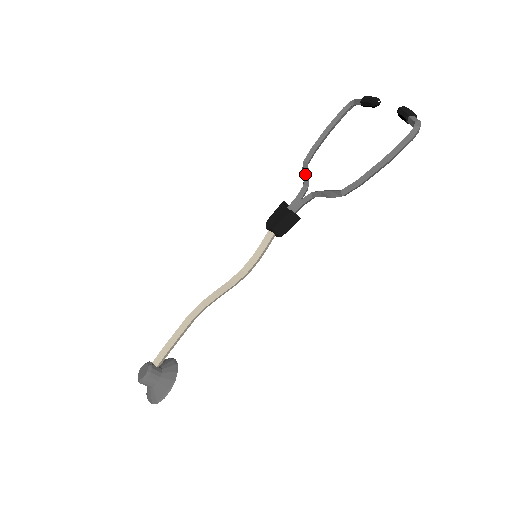
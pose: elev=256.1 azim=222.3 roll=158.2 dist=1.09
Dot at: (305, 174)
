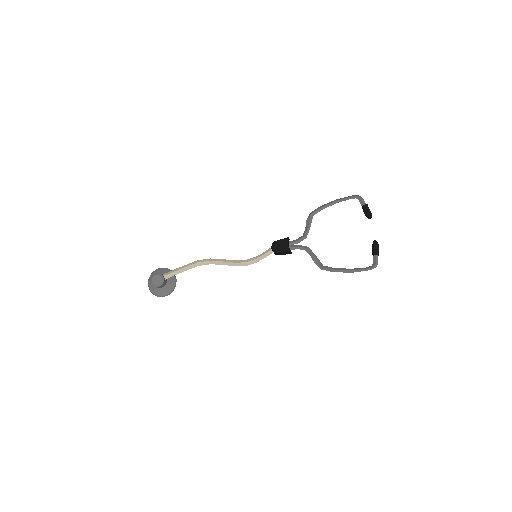
Dot at: (309, 227)
